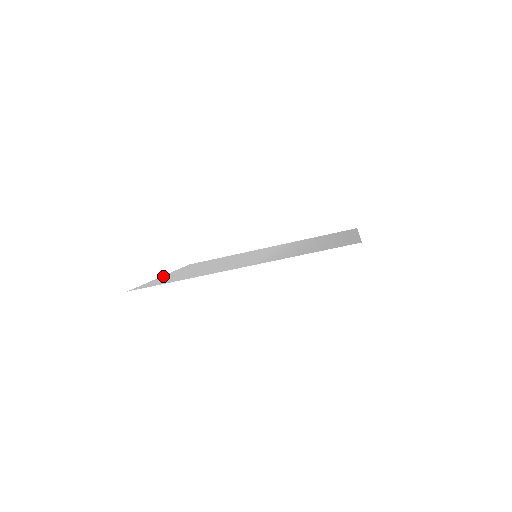
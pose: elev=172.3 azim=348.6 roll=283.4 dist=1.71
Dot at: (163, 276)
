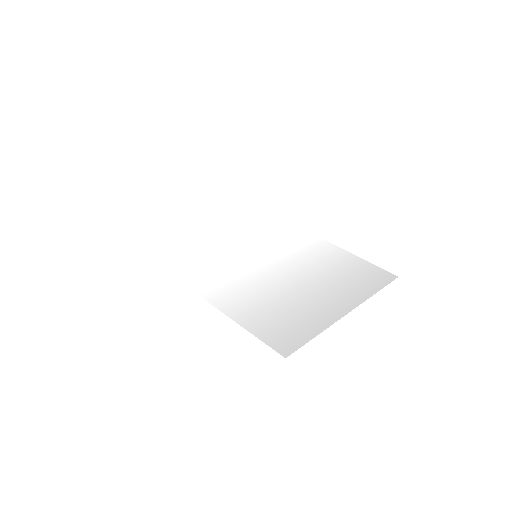
Dot at: (180, 217)
